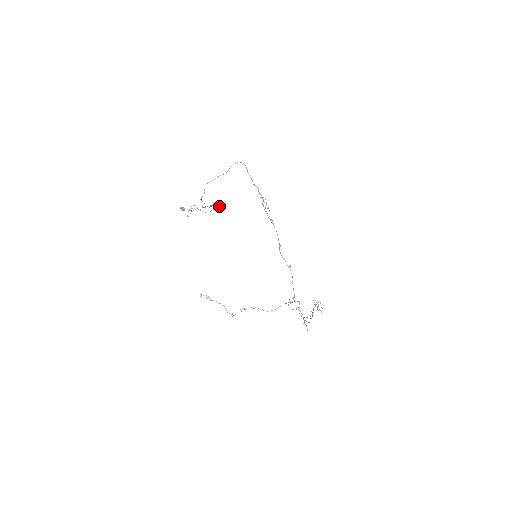
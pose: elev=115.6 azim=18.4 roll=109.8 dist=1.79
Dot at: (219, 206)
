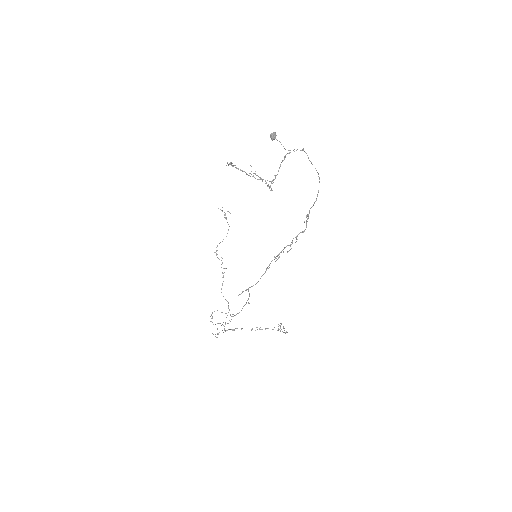
Dot at: (271, 189)
